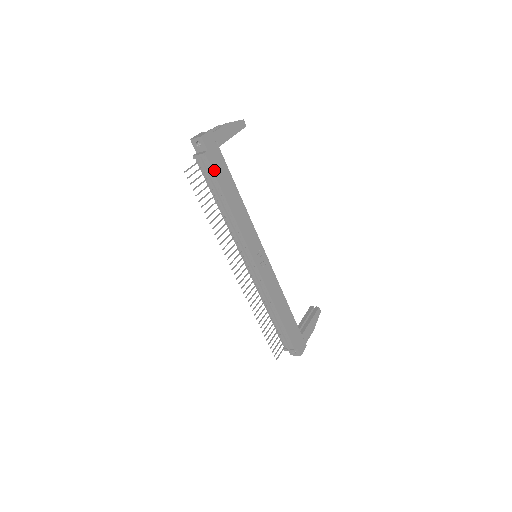
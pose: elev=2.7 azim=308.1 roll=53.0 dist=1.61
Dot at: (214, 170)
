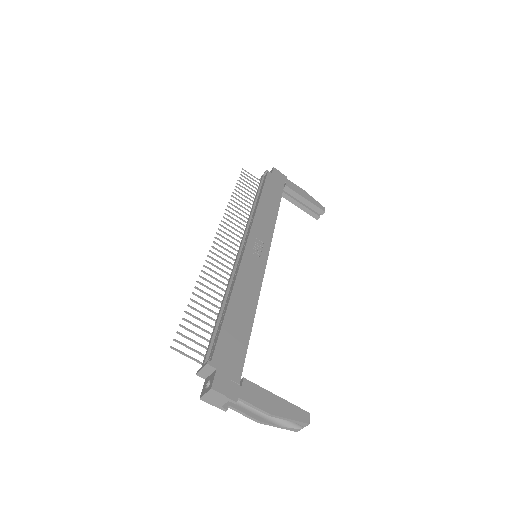
Dot at: (267, 181)
